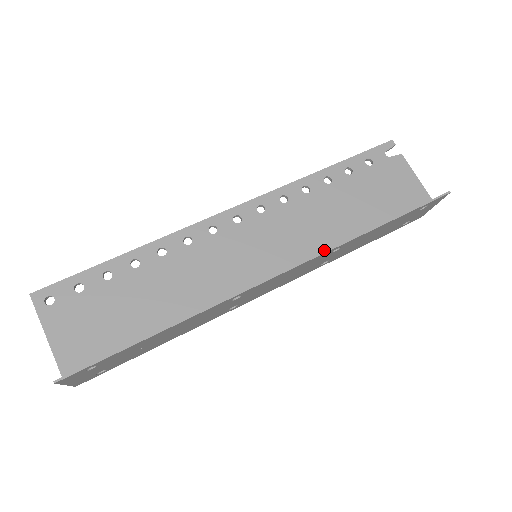
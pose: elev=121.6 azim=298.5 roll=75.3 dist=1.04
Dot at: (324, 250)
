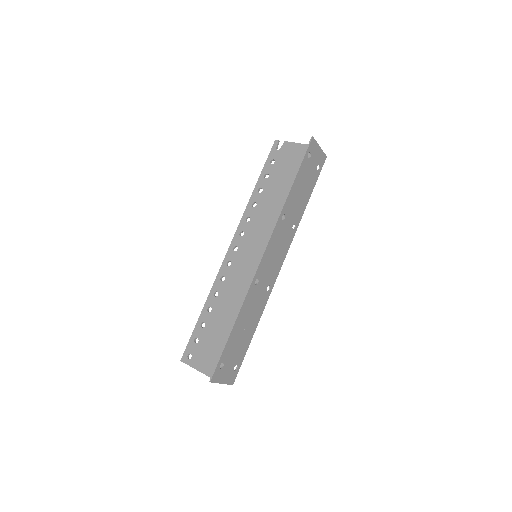
Dot at: occluded
